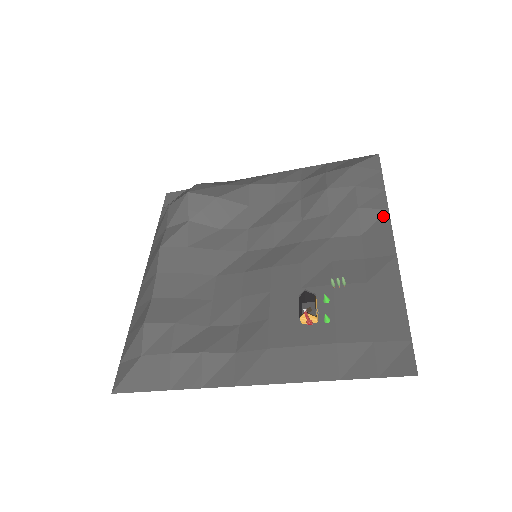
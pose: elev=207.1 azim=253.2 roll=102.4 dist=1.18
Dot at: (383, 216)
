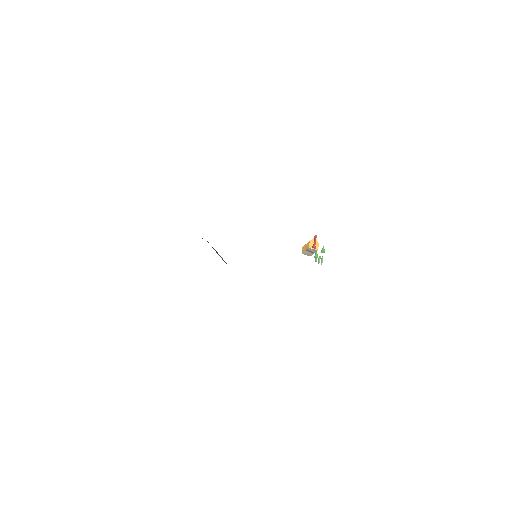
Dot at: occluded
